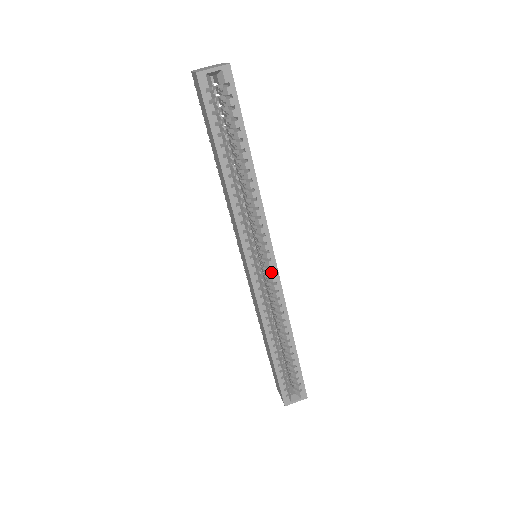
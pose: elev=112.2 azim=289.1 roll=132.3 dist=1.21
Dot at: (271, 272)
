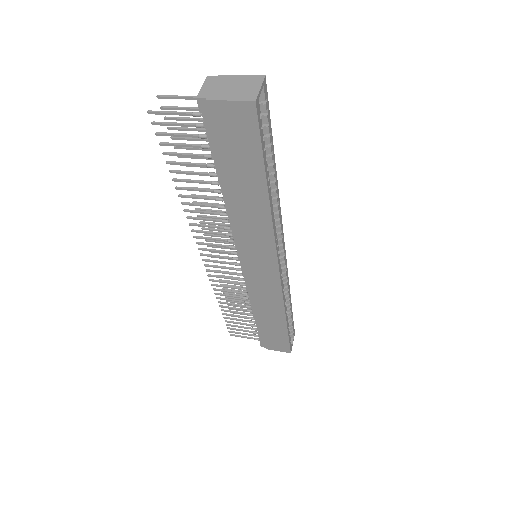
Dot at: (284, 259)
